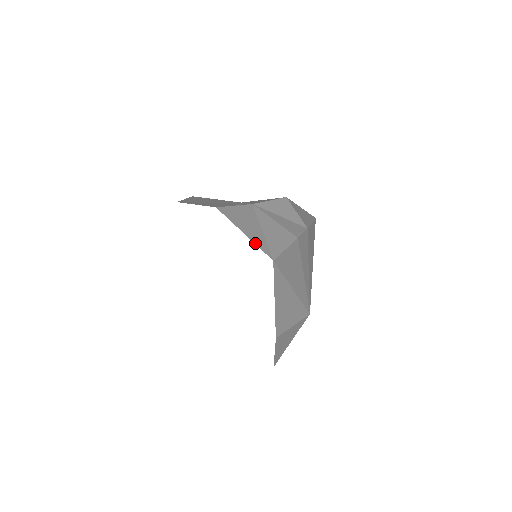
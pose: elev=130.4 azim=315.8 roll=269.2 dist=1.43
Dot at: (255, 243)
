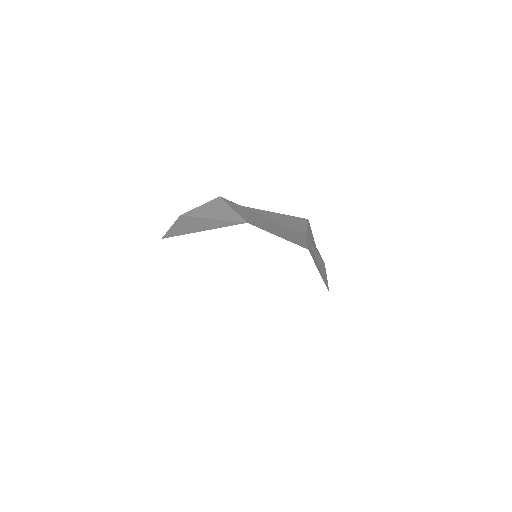
Dot at: (323, 279)
